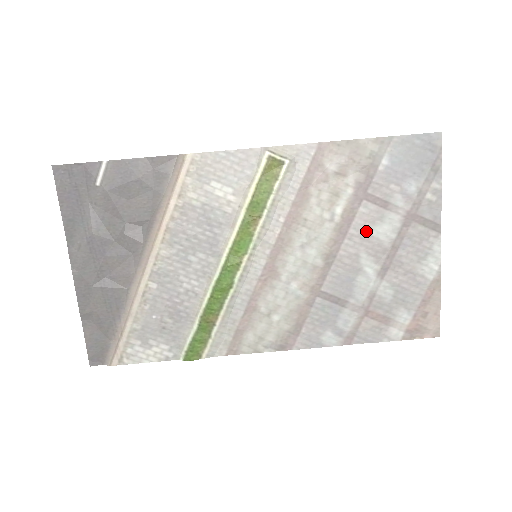
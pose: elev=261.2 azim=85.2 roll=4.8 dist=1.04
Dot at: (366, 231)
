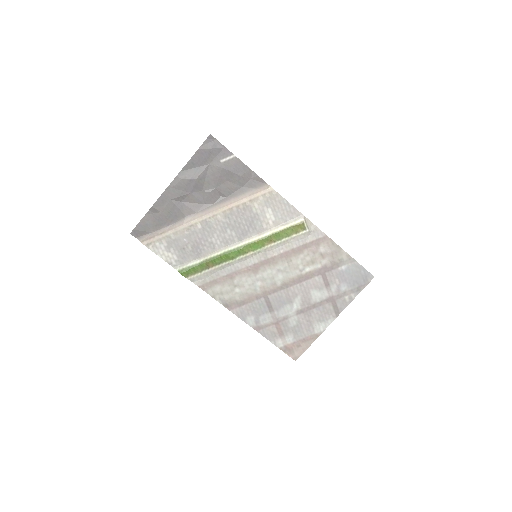
Dot at: (310, 288)
